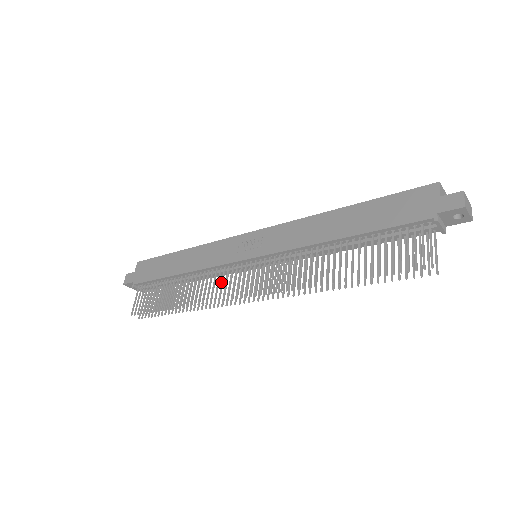
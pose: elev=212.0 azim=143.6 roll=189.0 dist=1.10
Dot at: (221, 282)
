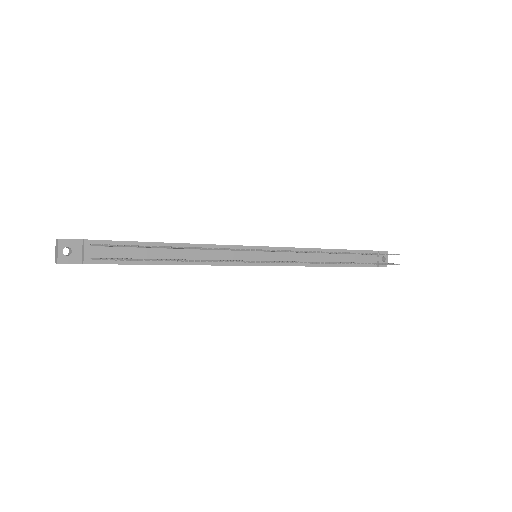
Dot at: occluded
